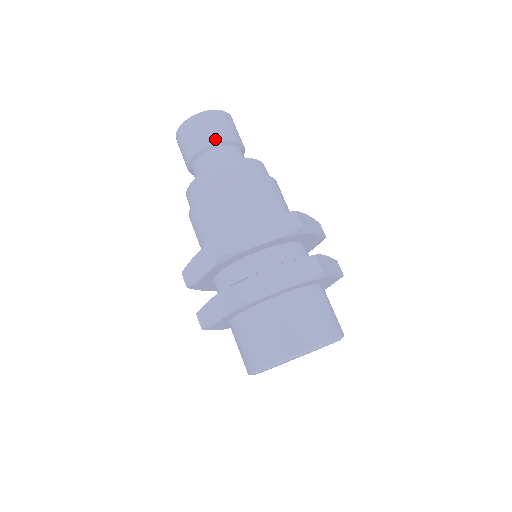
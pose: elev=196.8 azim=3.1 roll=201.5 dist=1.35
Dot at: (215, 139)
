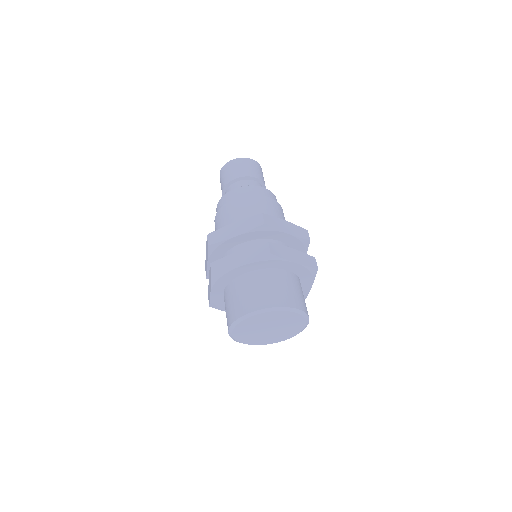
Dot at: (258, 176)
